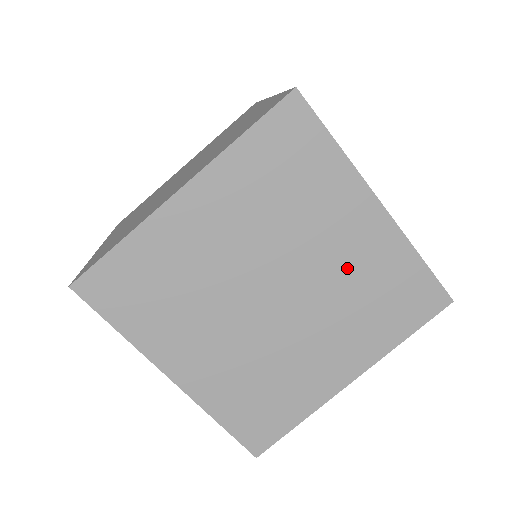
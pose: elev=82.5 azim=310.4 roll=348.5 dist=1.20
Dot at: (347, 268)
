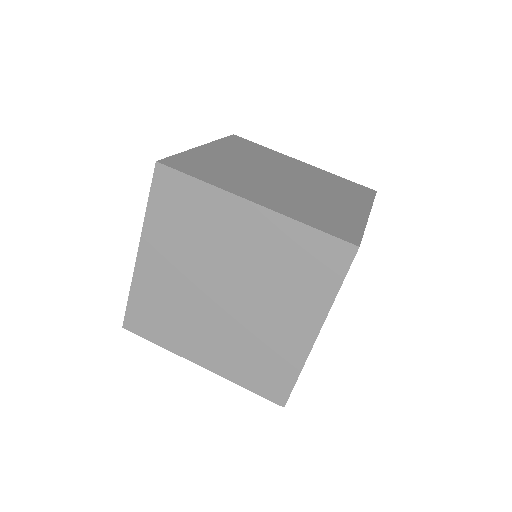
Dot at: occluded
